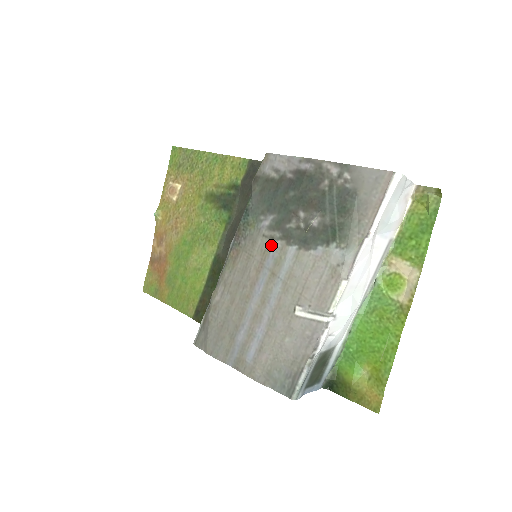
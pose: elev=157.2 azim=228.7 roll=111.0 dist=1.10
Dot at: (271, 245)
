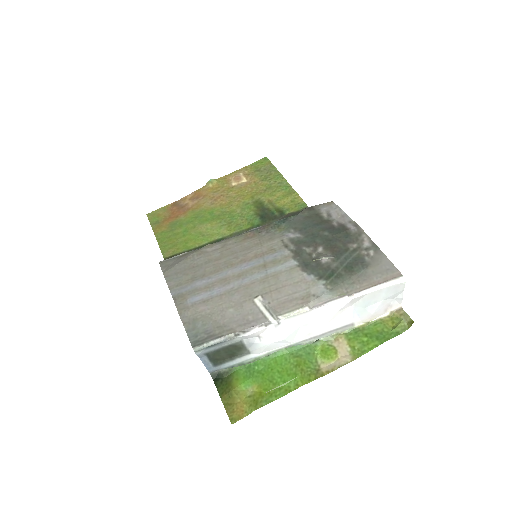
Dot at: (281, 249)
